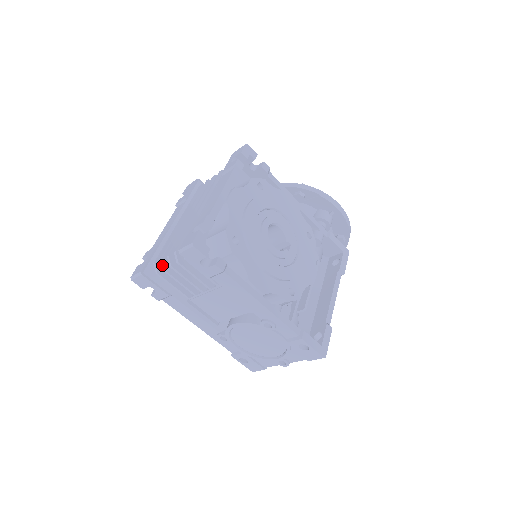
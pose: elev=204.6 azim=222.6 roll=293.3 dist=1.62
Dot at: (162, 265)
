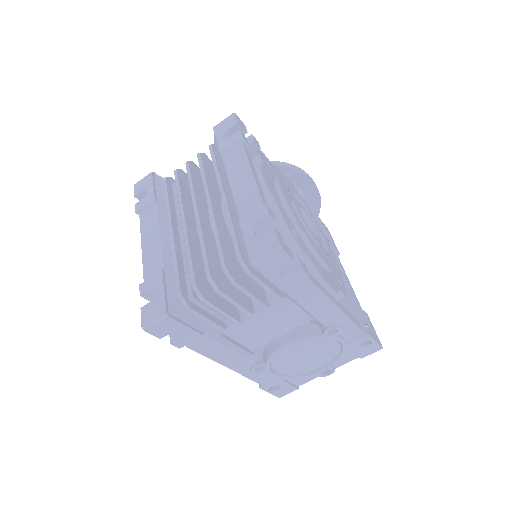
Dot at: (199, 293)
